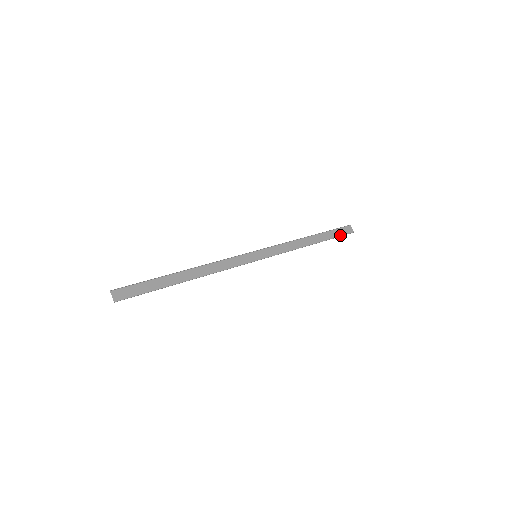
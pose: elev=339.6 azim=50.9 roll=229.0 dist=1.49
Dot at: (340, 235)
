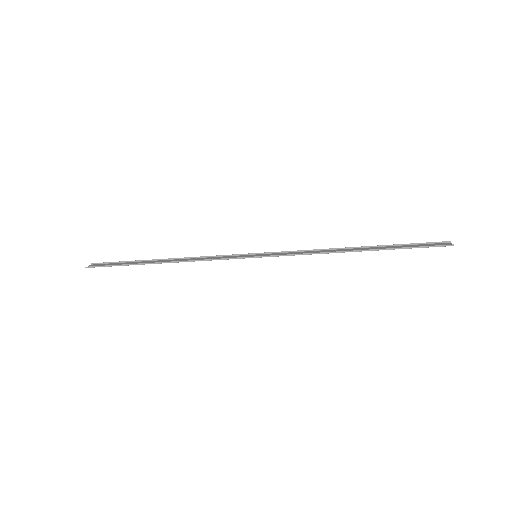
Dot at: (419, 247)
